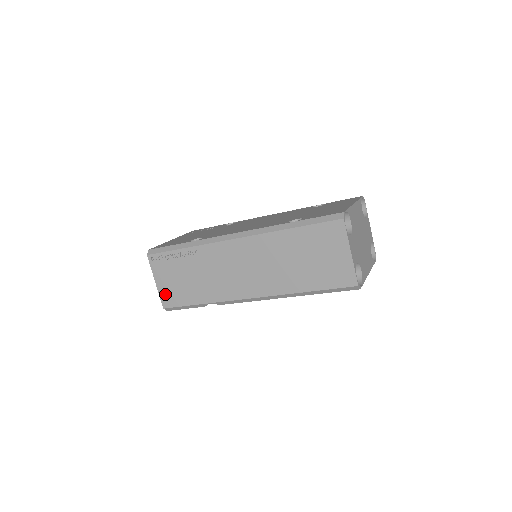
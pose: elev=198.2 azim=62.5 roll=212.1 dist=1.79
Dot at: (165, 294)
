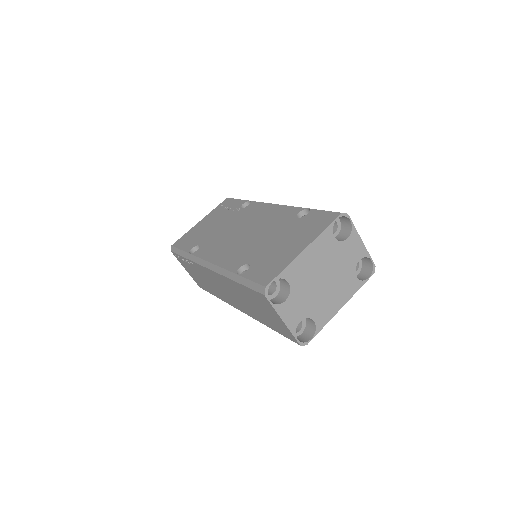
Dot at: (195, 279)
